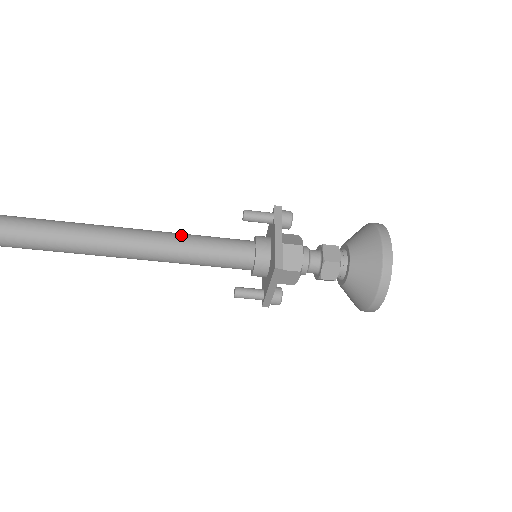
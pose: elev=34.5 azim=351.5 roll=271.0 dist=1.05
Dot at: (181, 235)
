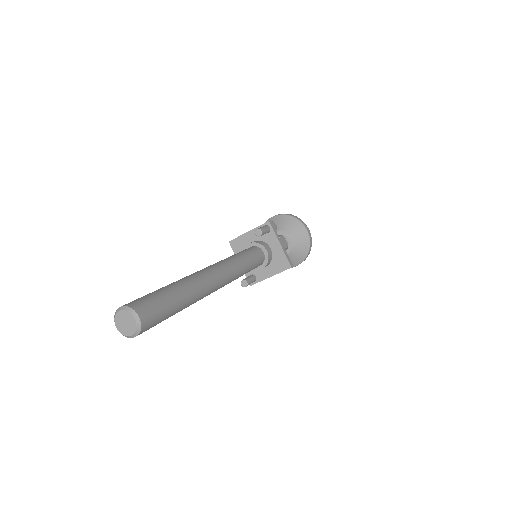
Dot at: (238, 260)
